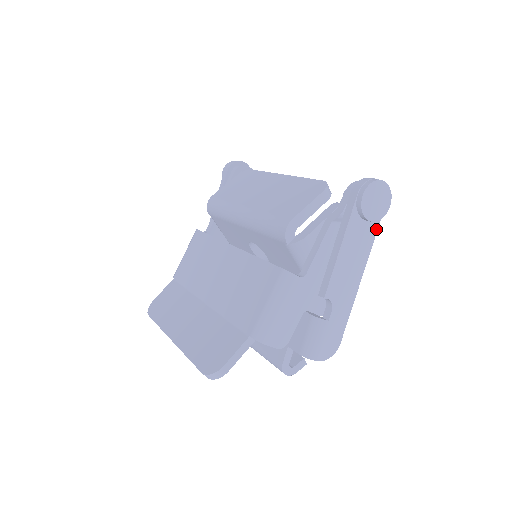
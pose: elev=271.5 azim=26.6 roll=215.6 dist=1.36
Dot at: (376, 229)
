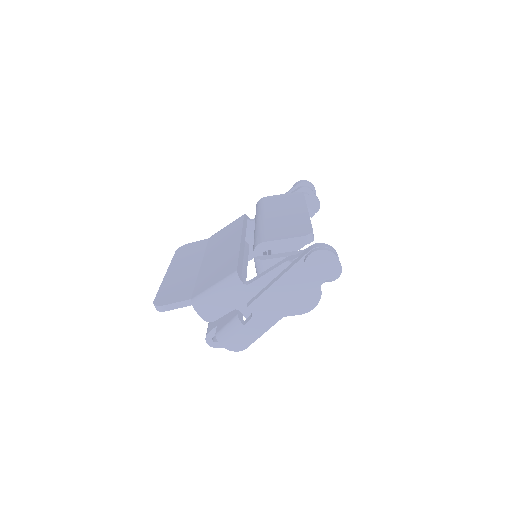
Dot at: (316, 286)
